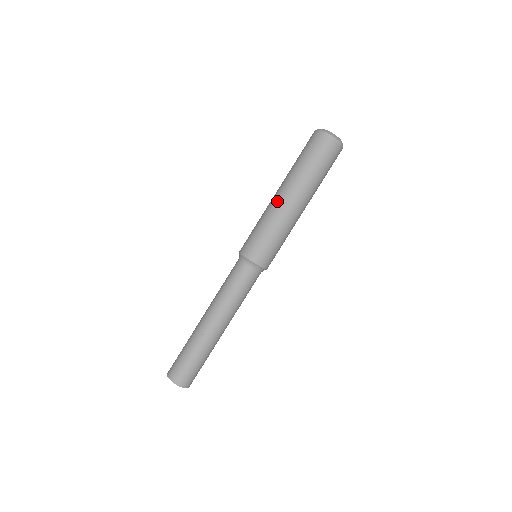
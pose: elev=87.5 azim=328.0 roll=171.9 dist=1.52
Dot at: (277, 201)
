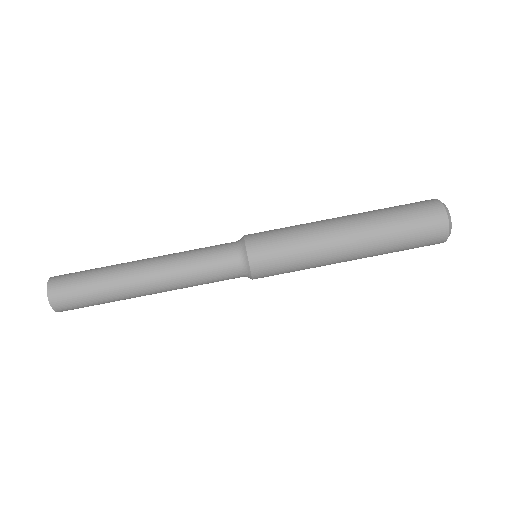
Dot at: (328, 219)
